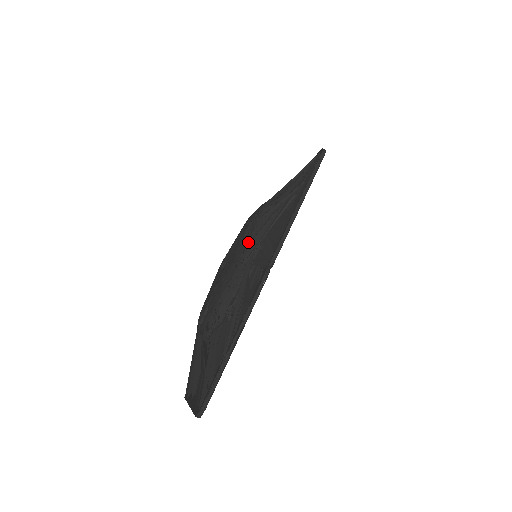
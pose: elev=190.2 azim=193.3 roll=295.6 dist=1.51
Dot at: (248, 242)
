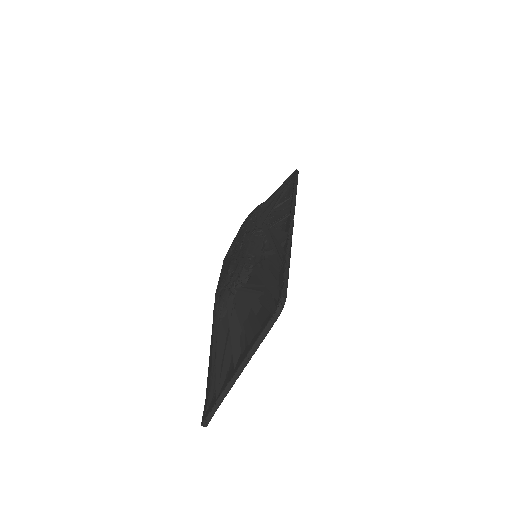
Dot at: (256, 219)
